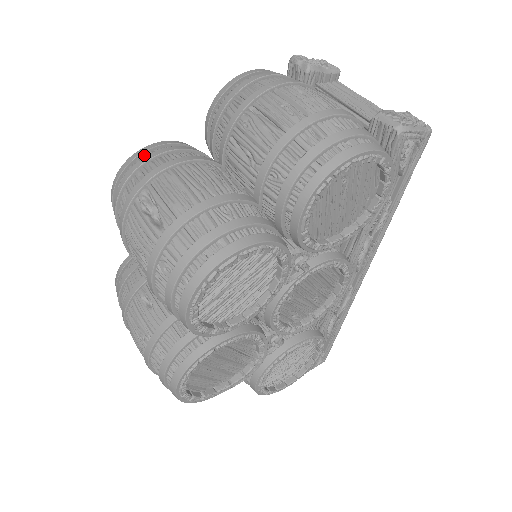
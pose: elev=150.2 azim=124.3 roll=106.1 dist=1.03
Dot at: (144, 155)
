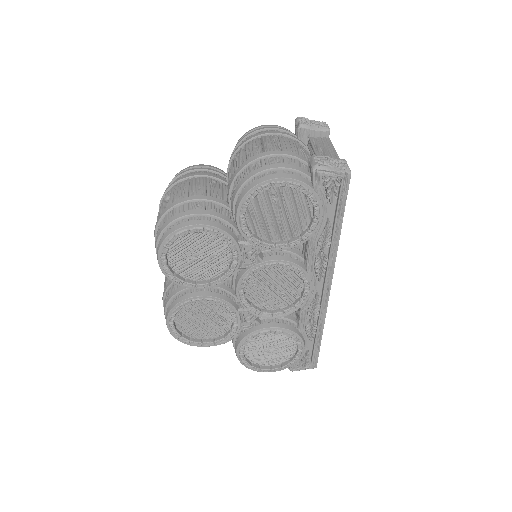
Dot at: occluded
